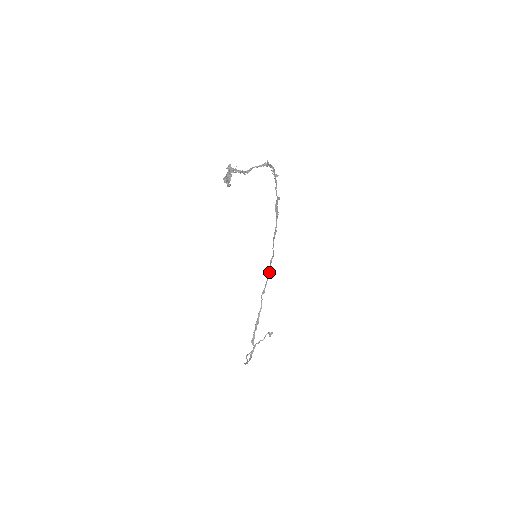
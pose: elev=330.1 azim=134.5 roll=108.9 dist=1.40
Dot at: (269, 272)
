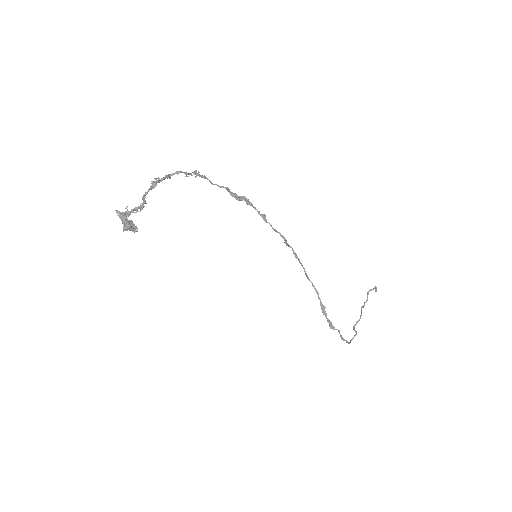
Dot at: (295, 255)
